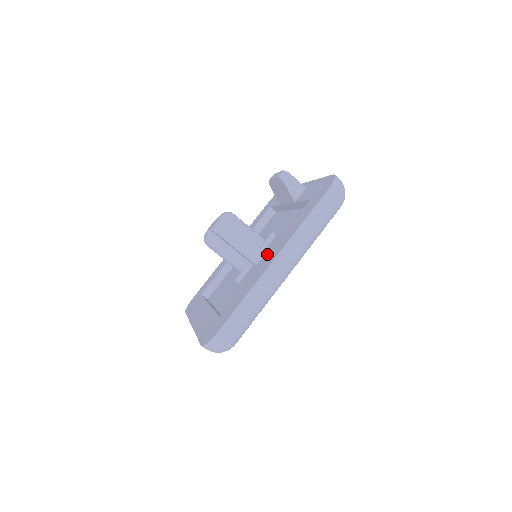
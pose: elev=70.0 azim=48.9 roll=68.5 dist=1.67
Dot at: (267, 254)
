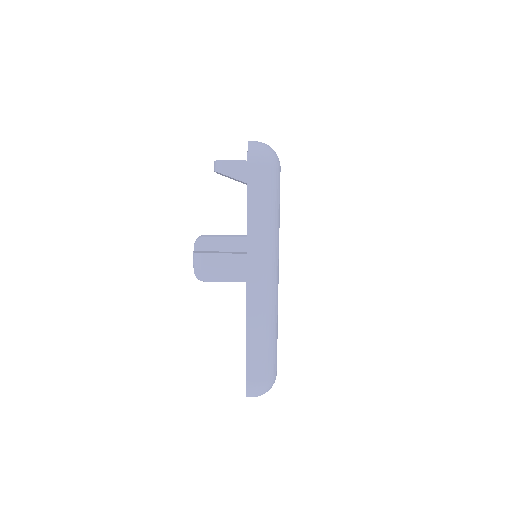
Dot at: occluded
